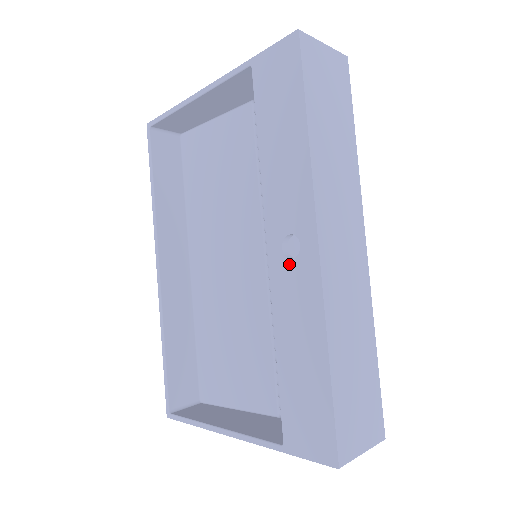
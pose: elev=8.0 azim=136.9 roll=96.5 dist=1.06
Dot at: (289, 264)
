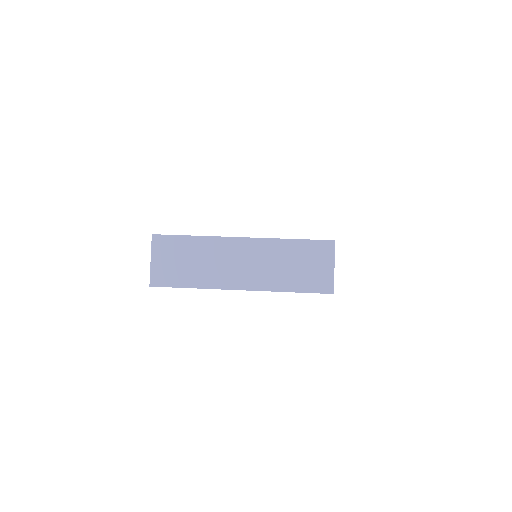
Dot at: occluded
